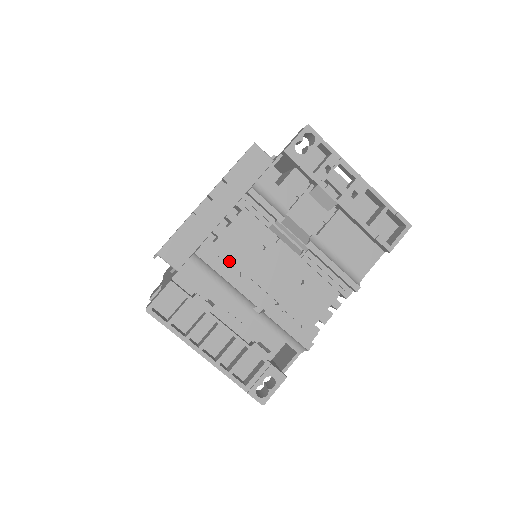
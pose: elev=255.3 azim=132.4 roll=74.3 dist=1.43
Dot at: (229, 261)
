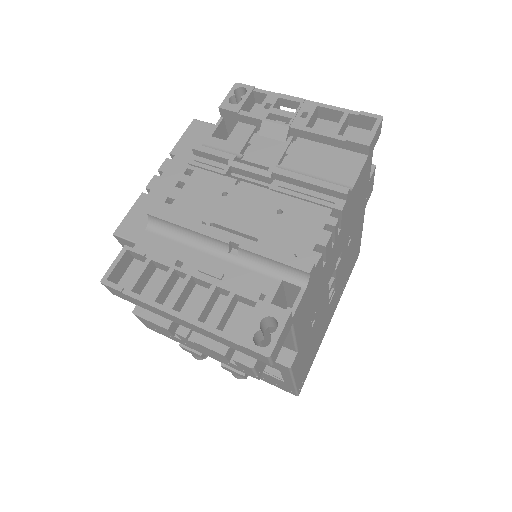
Dot at: occluded
